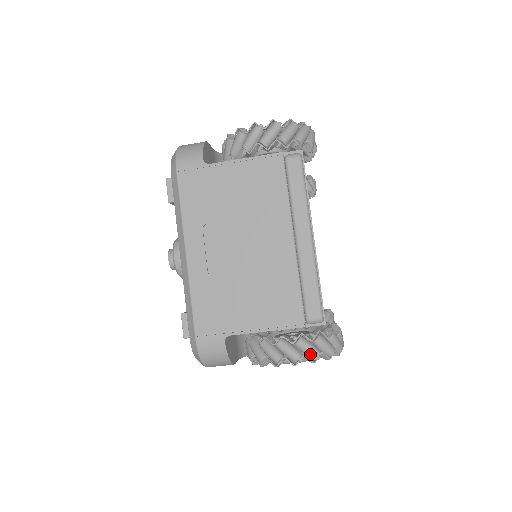
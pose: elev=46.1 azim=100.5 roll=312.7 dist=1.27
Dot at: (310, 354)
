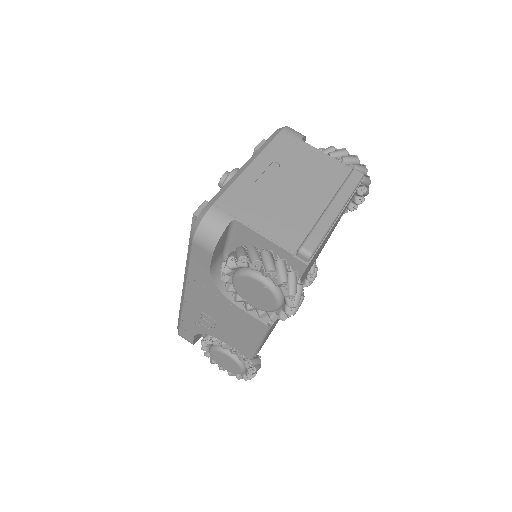
Dot at: (282, 275)
